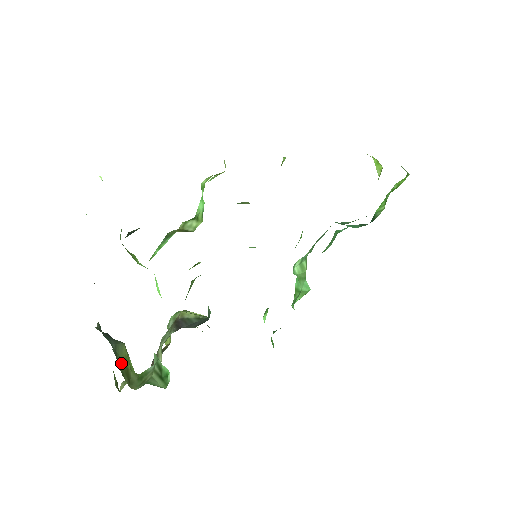
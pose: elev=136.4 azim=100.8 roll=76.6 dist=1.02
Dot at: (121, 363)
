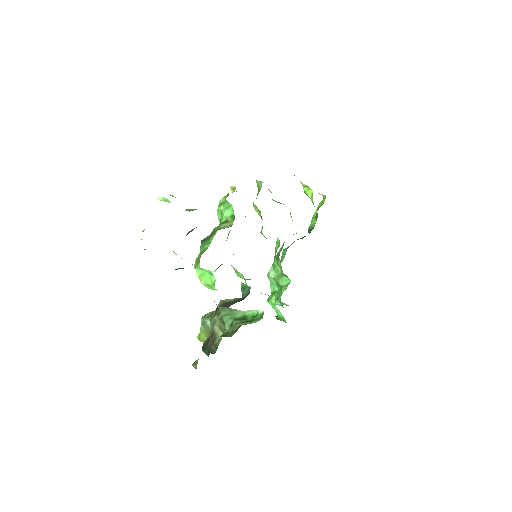
Dot at: occluded
